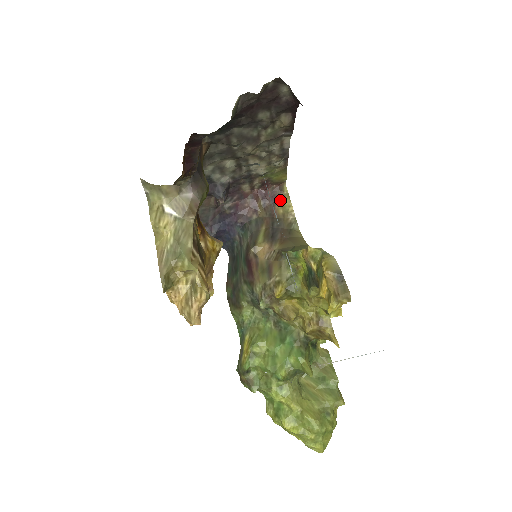
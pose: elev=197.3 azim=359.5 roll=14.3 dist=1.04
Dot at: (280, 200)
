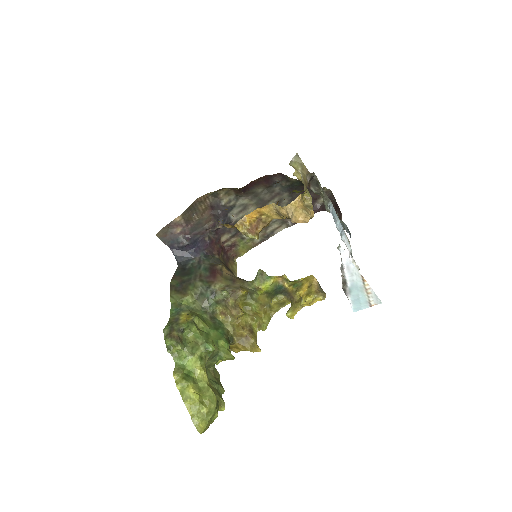
Dot at: (231, 263)
